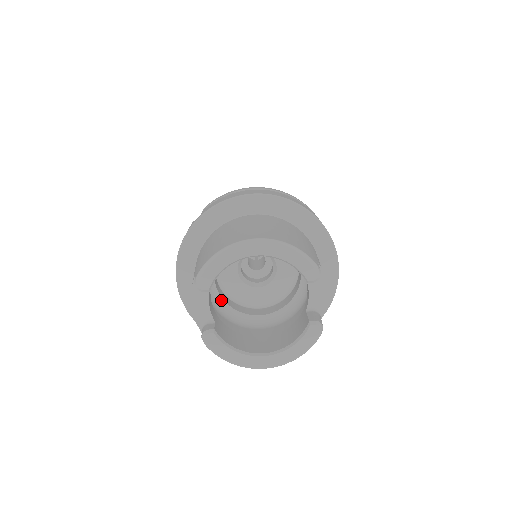
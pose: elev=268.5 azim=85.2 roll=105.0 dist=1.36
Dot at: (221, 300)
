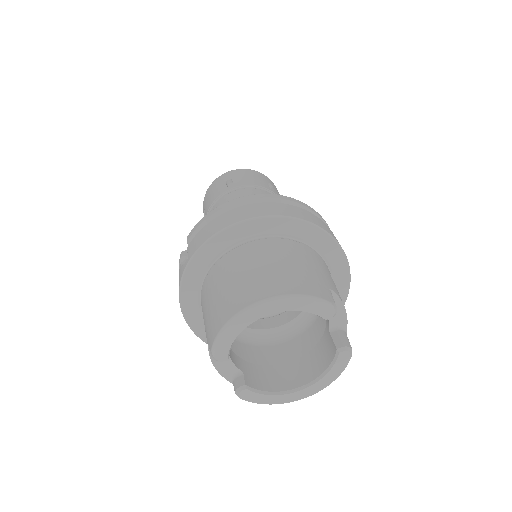
Dot at: occluded
